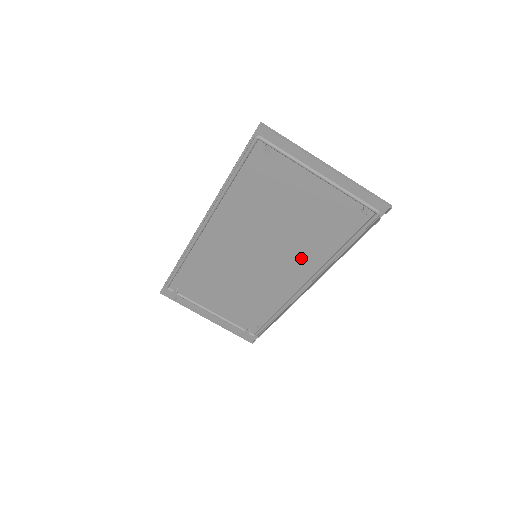
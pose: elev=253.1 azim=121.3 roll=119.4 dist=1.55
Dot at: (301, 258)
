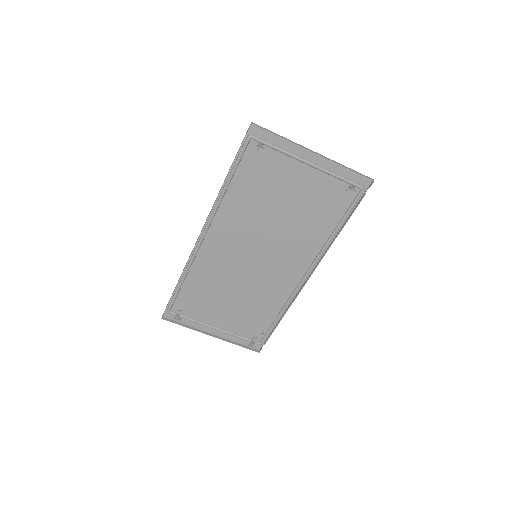
Dot at: (298, 249)
